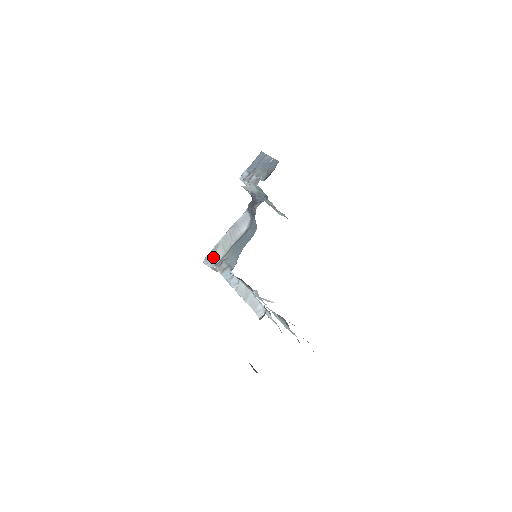
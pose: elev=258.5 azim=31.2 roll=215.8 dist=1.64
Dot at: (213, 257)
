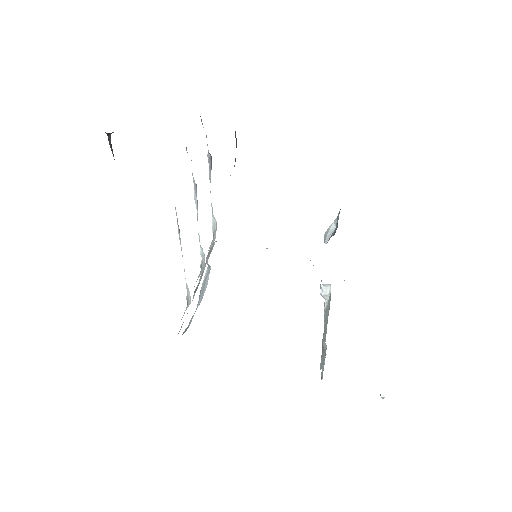
Dot at: occluded
